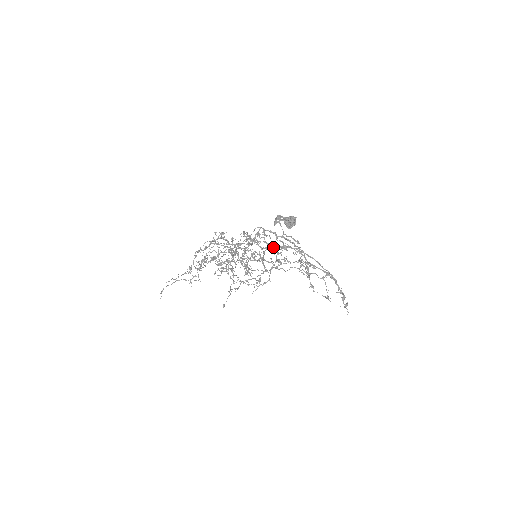
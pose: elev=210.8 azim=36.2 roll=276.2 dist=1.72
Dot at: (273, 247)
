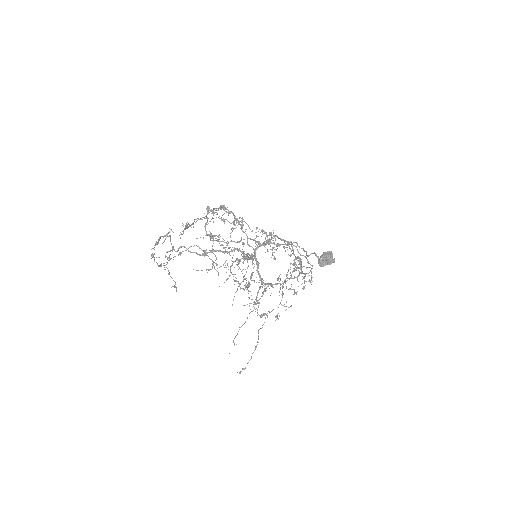
Dot at: (301, 273)
